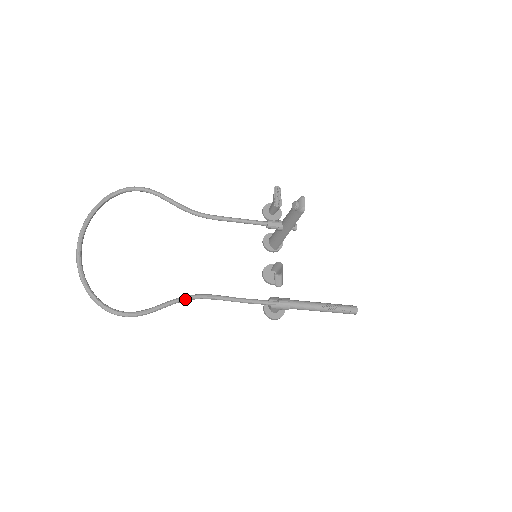
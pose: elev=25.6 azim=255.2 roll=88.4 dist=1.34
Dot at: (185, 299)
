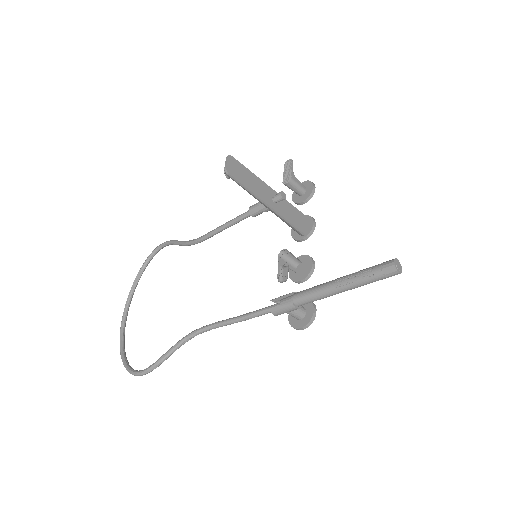
Dot at: (186, 339)
